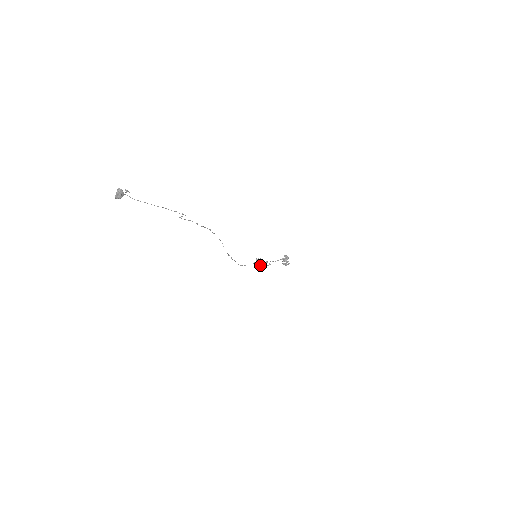
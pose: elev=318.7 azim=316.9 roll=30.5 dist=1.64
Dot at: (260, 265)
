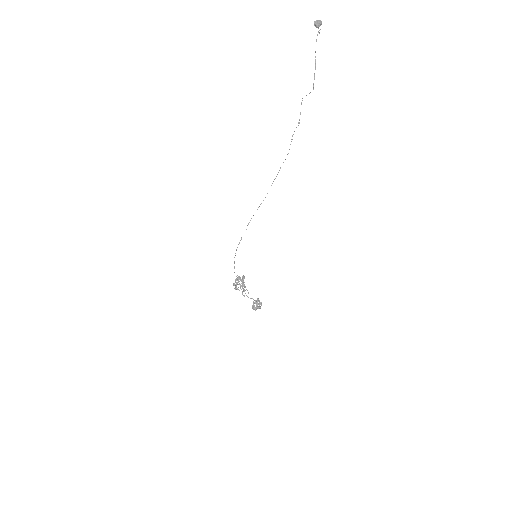
Dot at: (239, 284)
